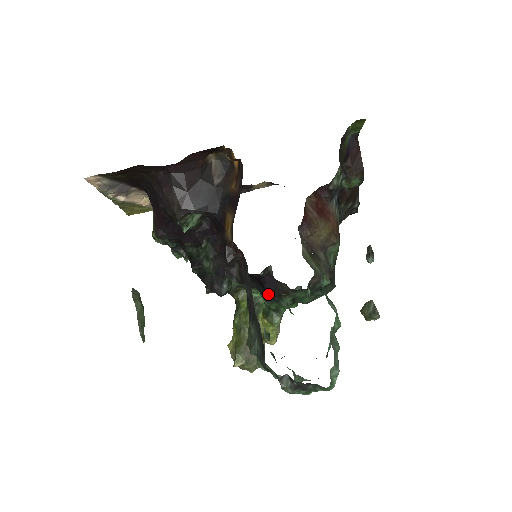
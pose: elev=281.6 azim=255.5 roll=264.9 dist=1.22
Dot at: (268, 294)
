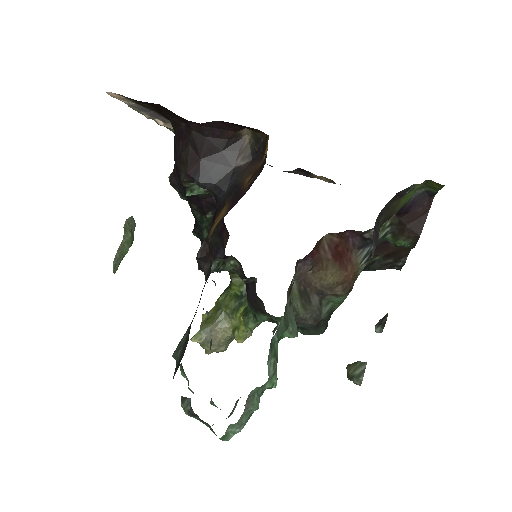
Dot at: (248, 299)
